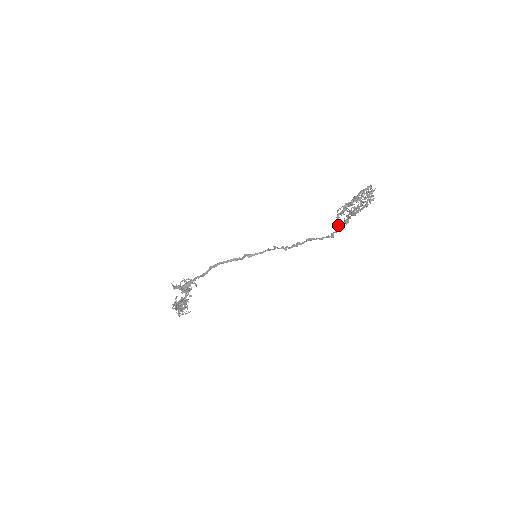
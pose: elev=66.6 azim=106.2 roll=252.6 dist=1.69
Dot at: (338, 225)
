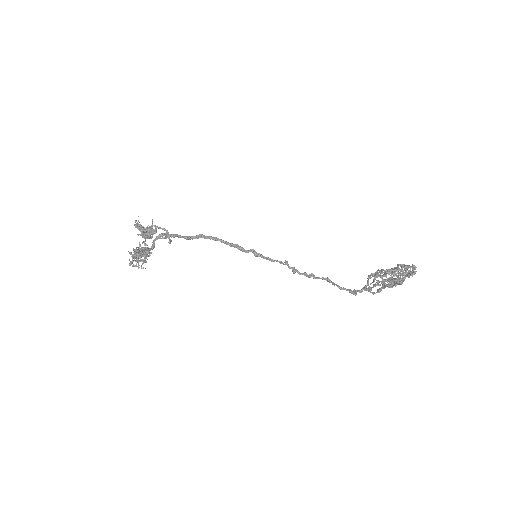
Dot at: occluded
